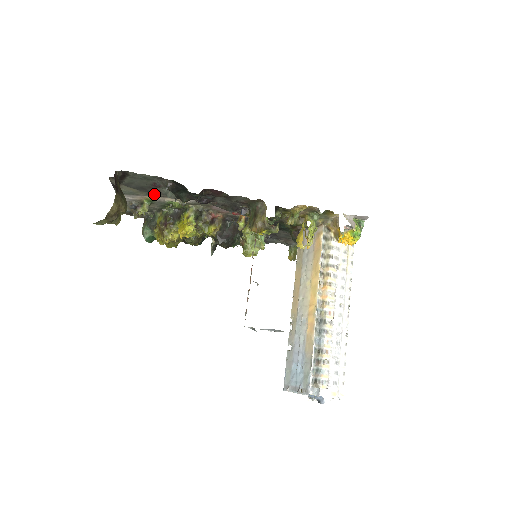
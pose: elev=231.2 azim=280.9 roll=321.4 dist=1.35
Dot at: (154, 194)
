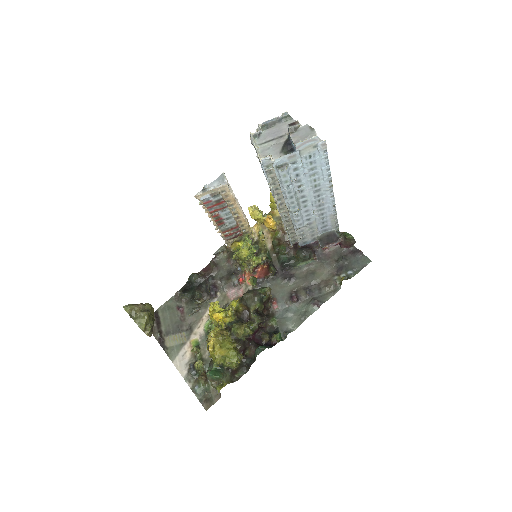
Dot at: (190, 328)
